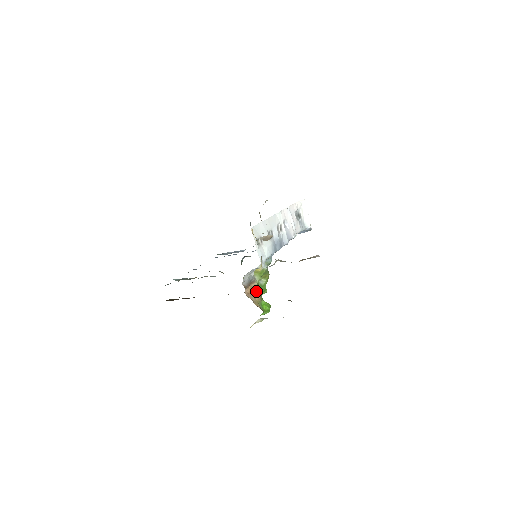
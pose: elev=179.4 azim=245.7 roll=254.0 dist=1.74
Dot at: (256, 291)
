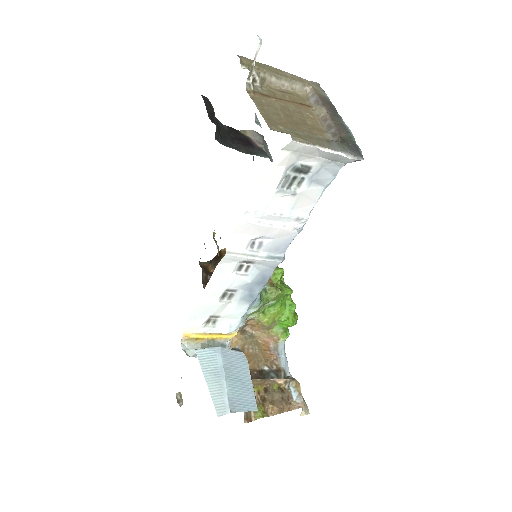
Dot at: (260, 325)
